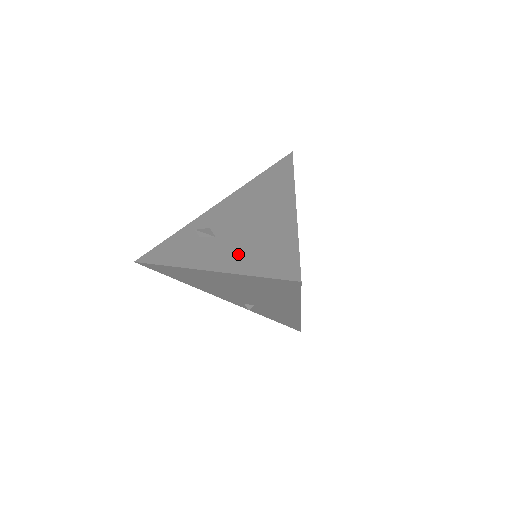
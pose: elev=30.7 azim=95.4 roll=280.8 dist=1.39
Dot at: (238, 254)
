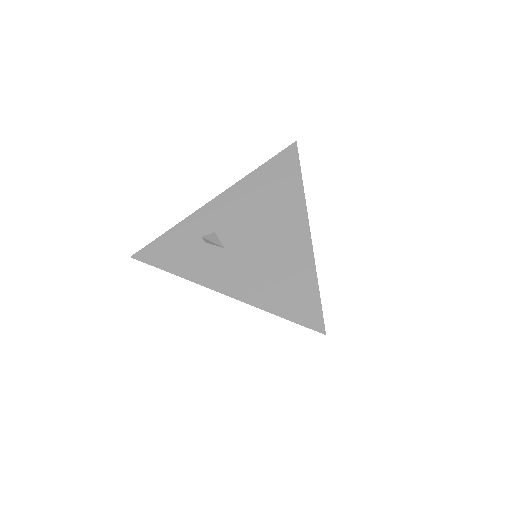
Dot at: (255, 281)
